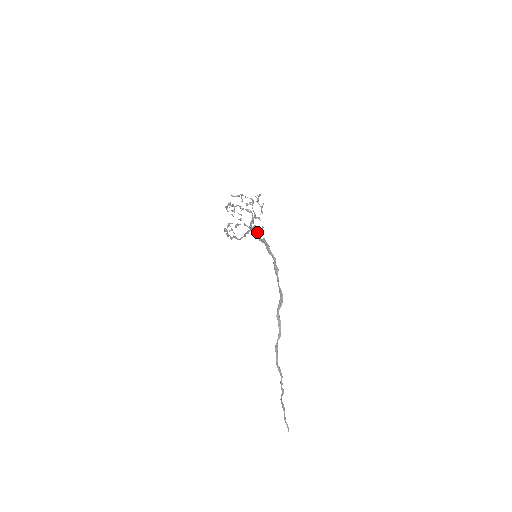
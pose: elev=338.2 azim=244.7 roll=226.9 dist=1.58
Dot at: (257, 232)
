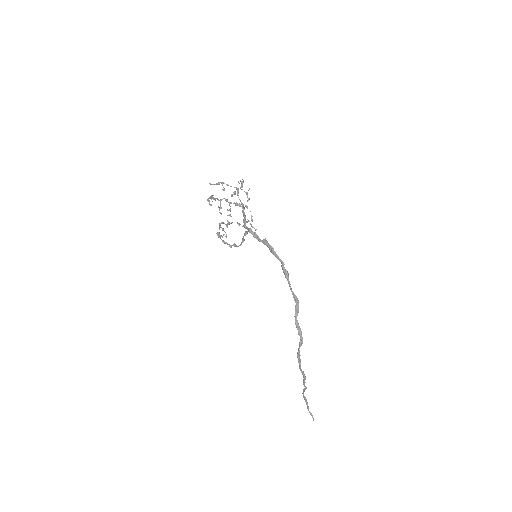
Dot at: (255, 232)
